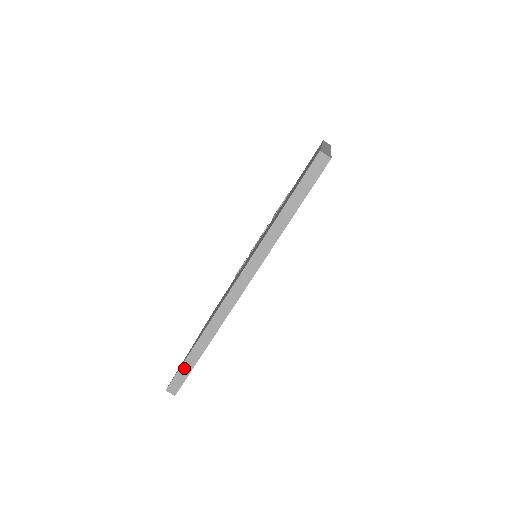
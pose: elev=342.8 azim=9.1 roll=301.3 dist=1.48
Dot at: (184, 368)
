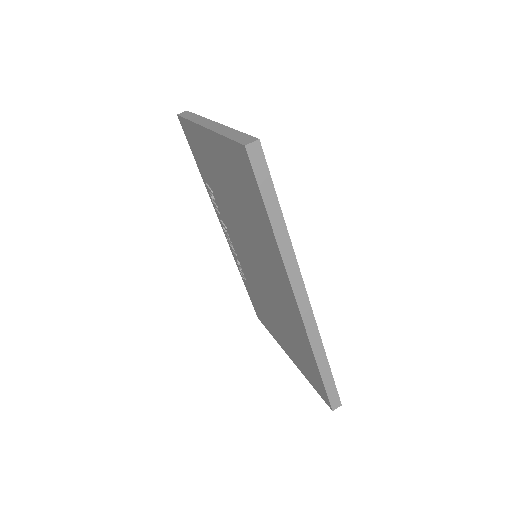
Dot at: (328, 386)
